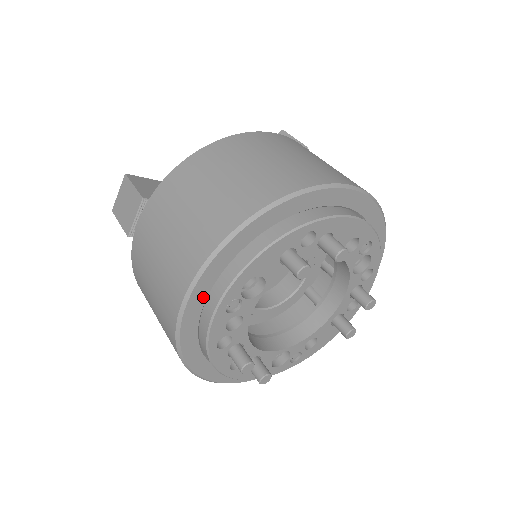
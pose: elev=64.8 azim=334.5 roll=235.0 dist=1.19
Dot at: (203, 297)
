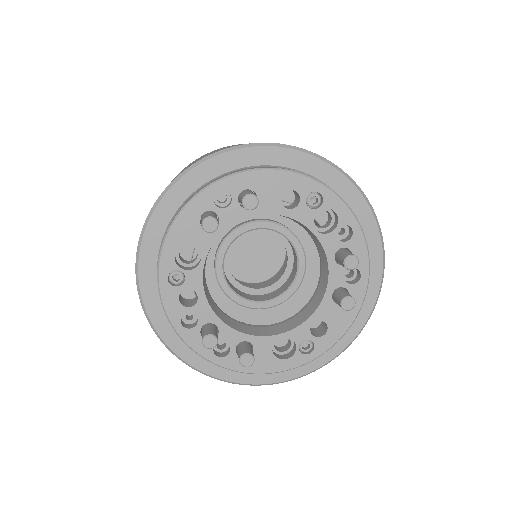
Dot at: (153, 277)
